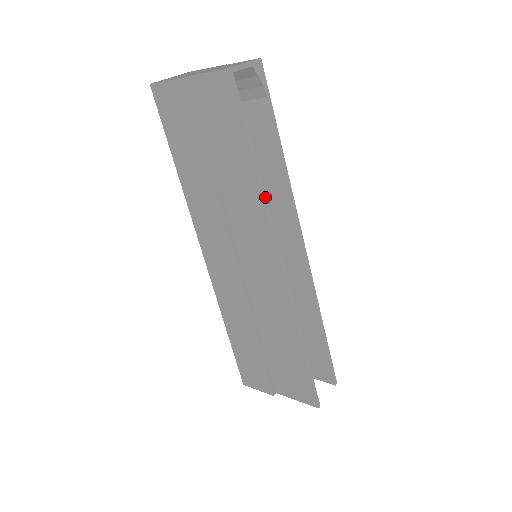
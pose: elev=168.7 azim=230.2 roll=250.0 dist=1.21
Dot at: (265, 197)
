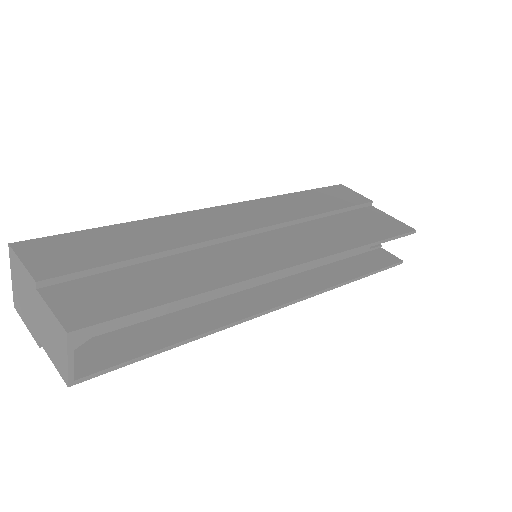
Dot at: (217, 329)
